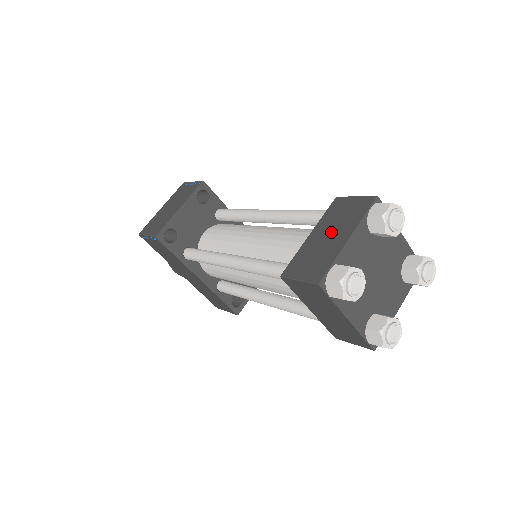
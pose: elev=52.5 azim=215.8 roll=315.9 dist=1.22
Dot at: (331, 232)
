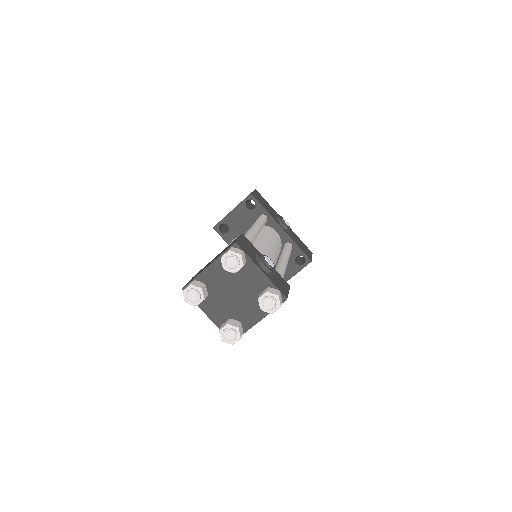
Dot at: (215, 258)
